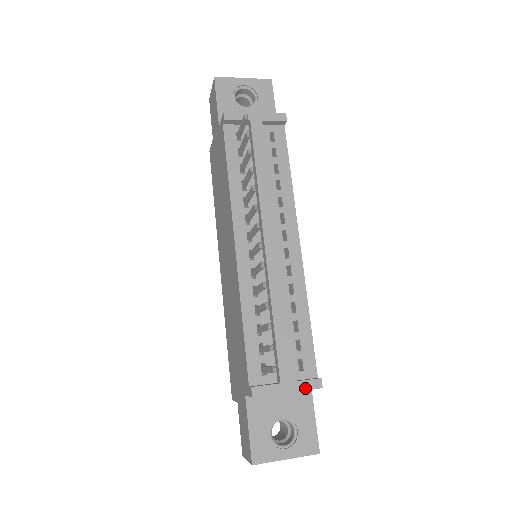
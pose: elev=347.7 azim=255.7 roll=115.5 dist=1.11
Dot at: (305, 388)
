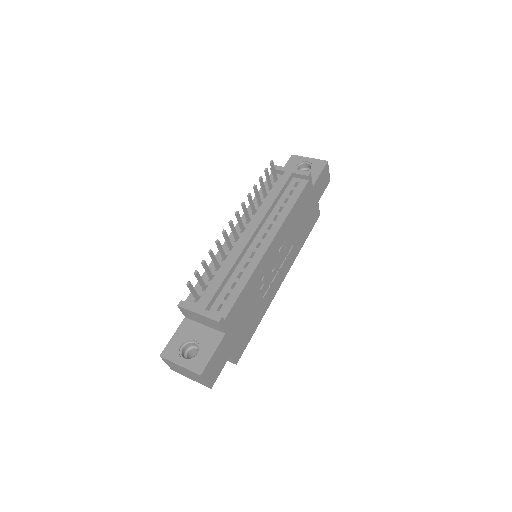
Dot at: (209, 316)
